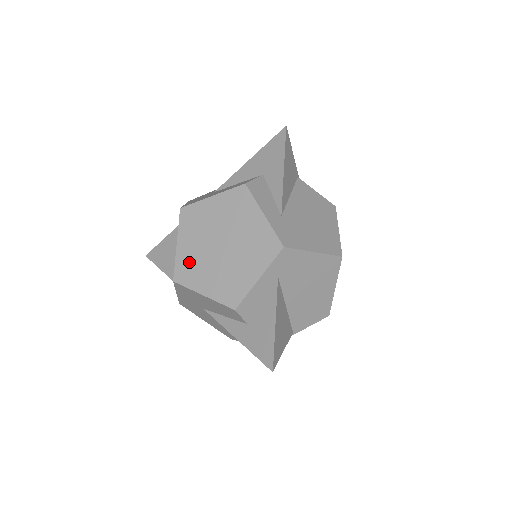
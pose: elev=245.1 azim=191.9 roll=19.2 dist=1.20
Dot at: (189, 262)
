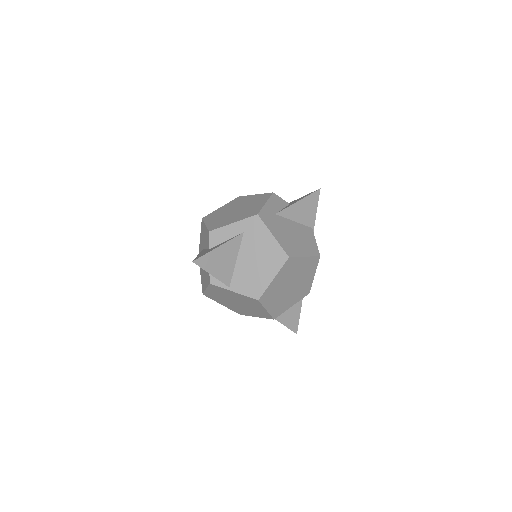
Dot at: (217, 213)
